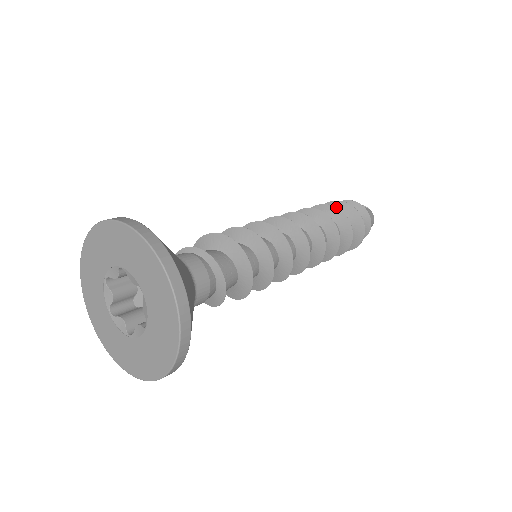
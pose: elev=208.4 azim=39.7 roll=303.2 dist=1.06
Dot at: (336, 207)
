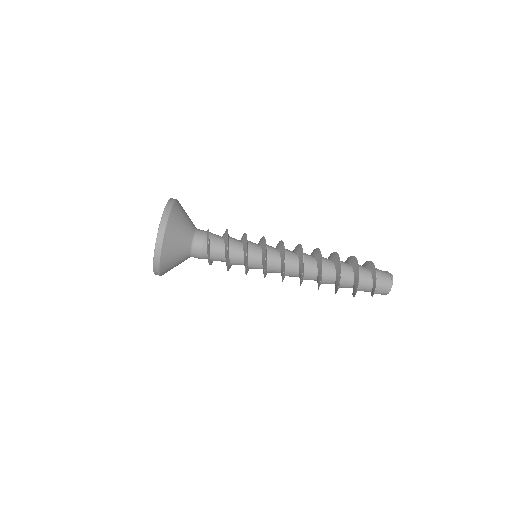
Dot at: (340, 263)
